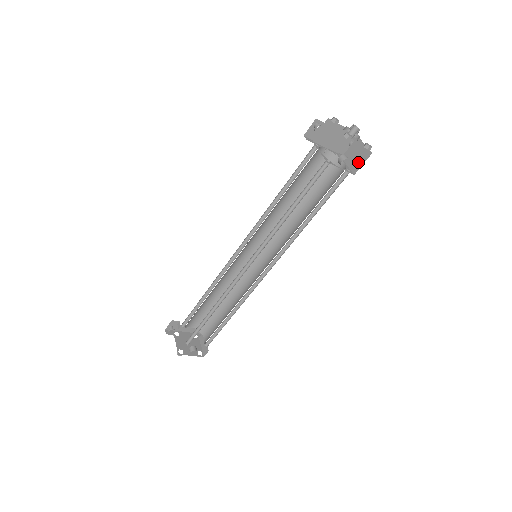
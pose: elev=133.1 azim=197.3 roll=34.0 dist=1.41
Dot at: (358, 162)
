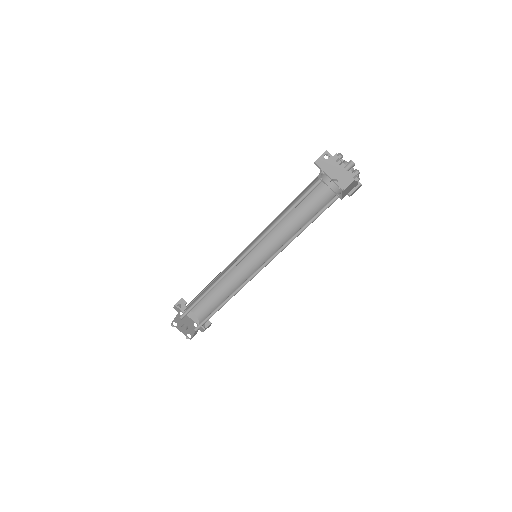
Dot at: (348, 191)
